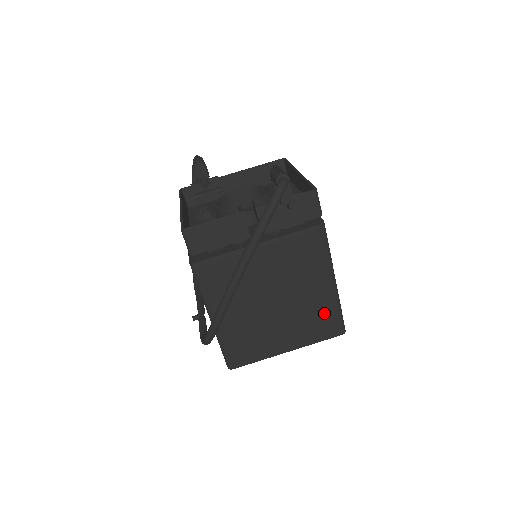
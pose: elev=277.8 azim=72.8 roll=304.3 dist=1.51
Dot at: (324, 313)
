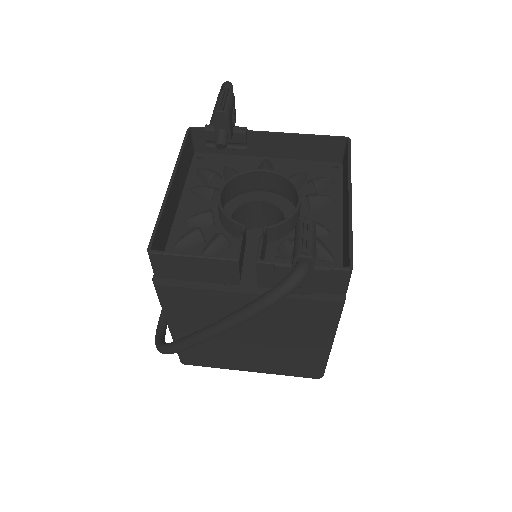
Dot at: (305, 361)
